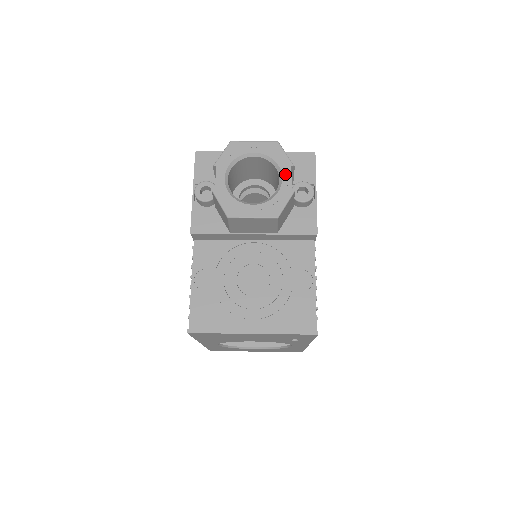
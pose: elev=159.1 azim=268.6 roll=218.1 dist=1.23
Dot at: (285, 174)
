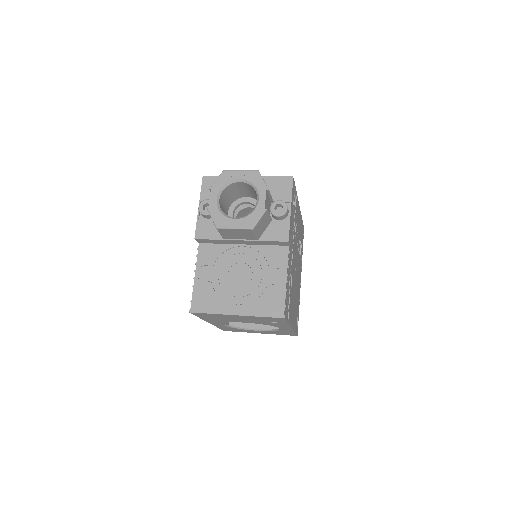
Dot at: (261, 196)
